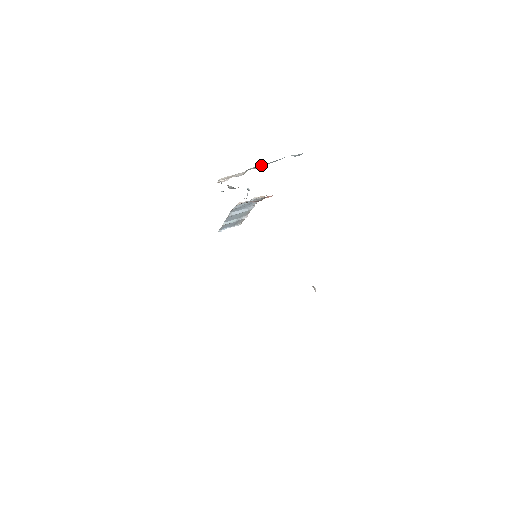
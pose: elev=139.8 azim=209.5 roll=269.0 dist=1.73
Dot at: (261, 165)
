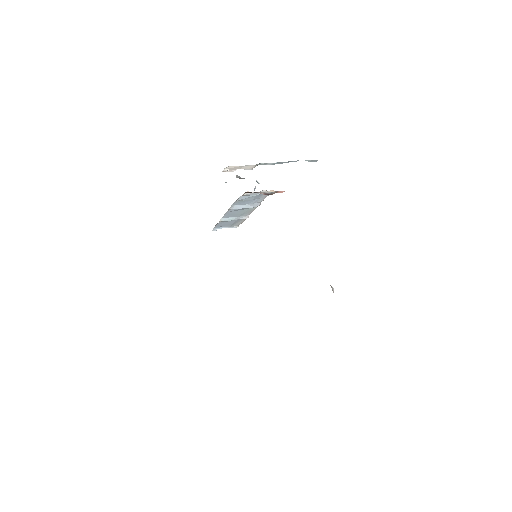
Dot at: occluded
